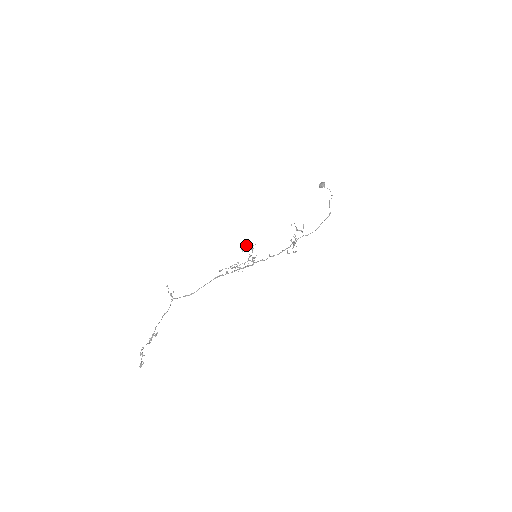
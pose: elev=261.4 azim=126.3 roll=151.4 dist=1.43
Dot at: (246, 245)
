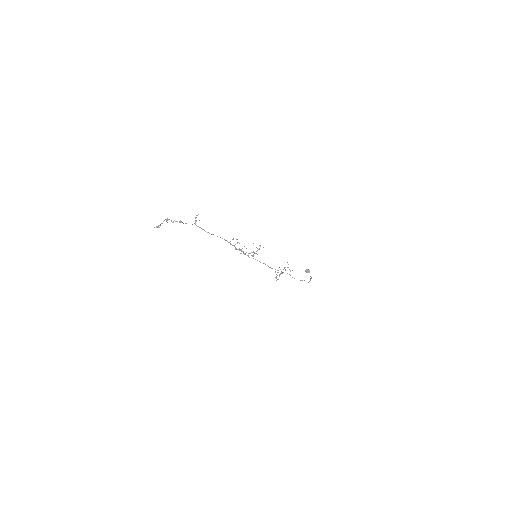
Dot at: occluded
